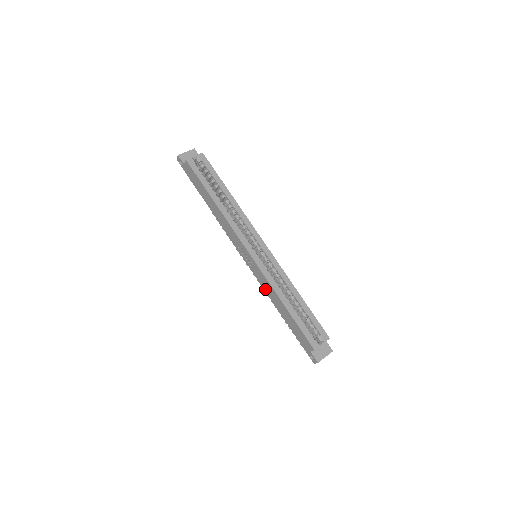
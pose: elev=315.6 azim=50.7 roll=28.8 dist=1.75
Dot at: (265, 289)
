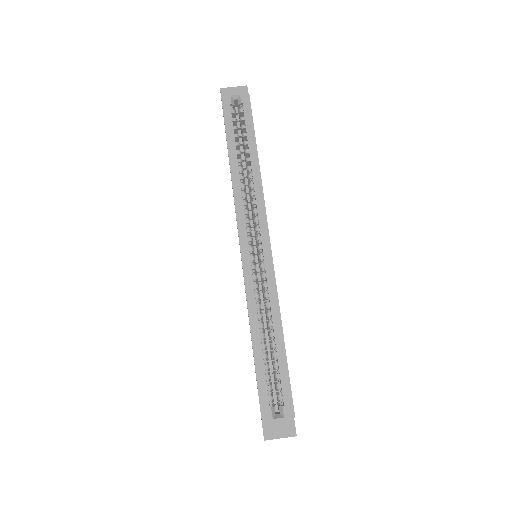
Dot at: occluded
